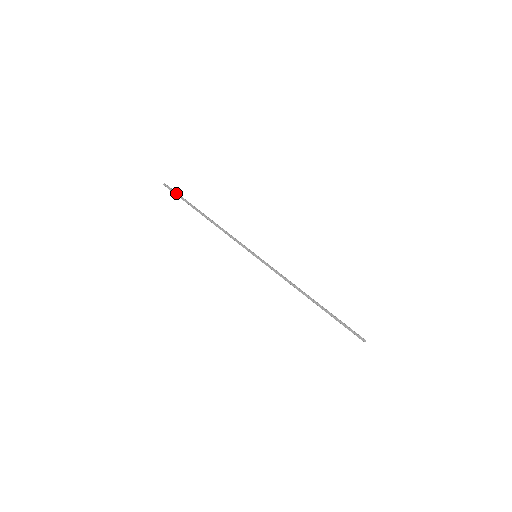
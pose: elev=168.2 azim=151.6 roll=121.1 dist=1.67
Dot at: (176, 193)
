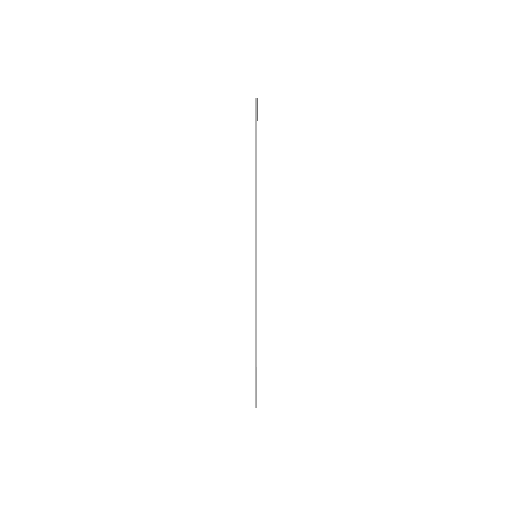
Dot at: occluded
